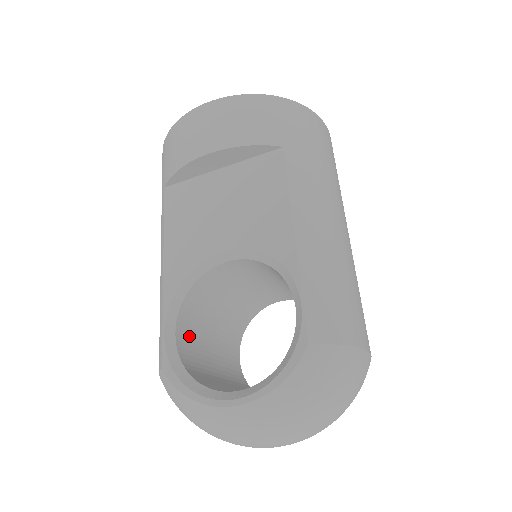
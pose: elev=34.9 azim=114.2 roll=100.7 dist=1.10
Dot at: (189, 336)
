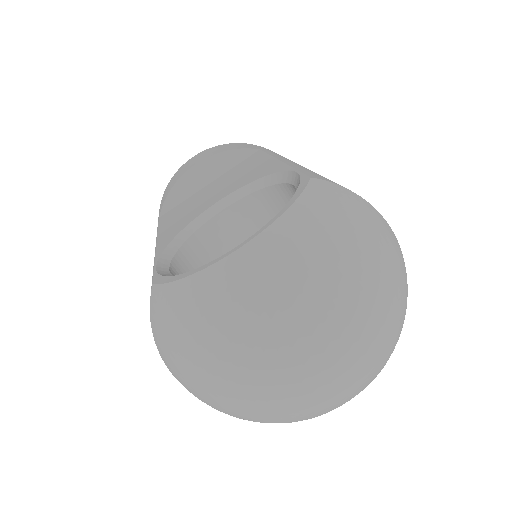
Dot at: occluded
